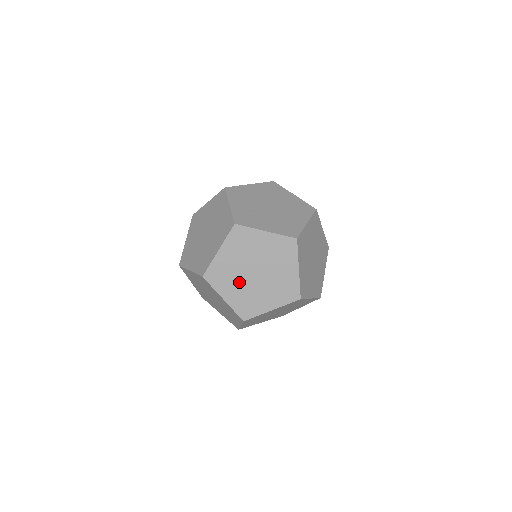
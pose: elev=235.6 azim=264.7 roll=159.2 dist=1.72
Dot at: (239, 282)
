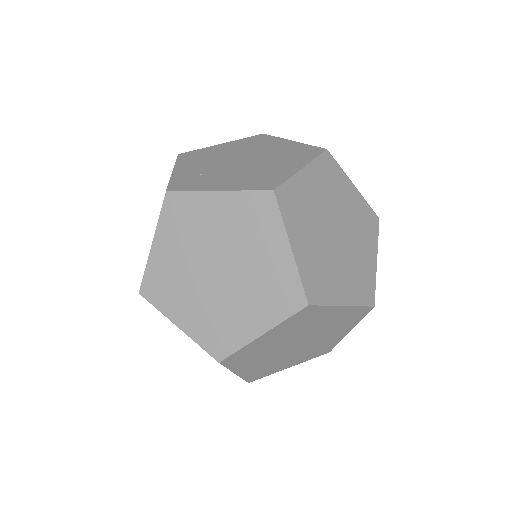
Dot at: (195, 292)
